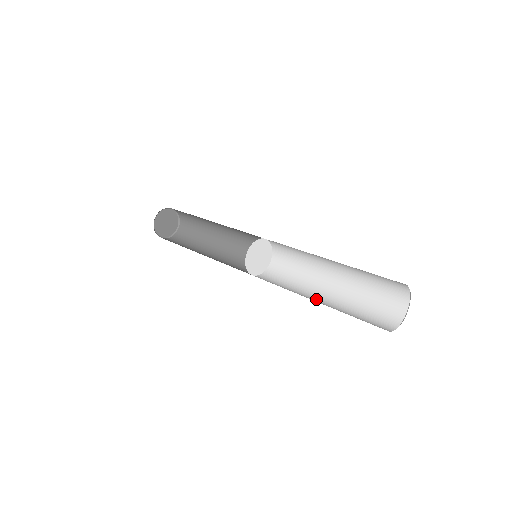
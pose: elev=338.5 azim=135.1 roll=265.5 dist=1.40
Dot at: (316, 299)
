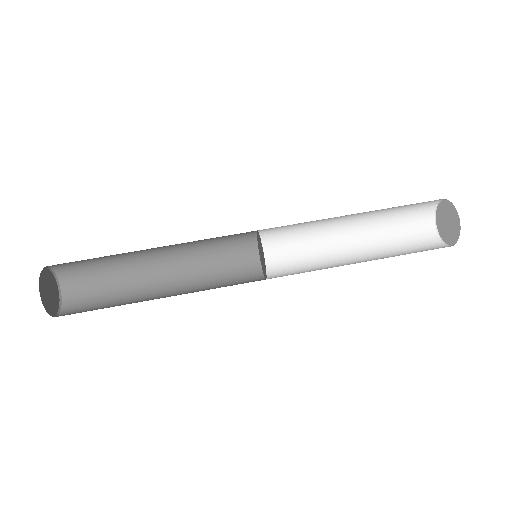
Dot at: (347, 232)
